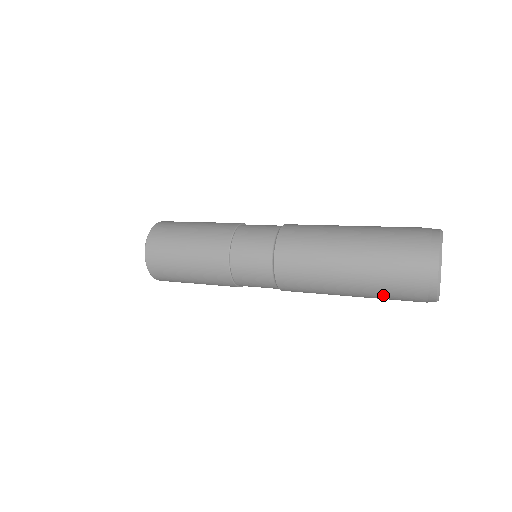
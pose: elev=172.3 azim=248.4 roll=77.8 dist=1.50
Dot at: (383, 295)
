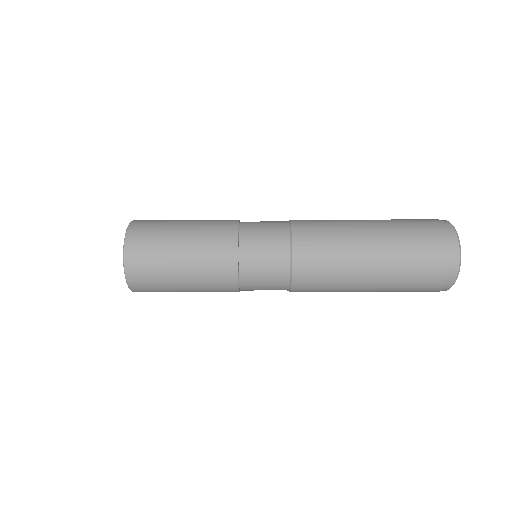
Dot at: (408, 247)
